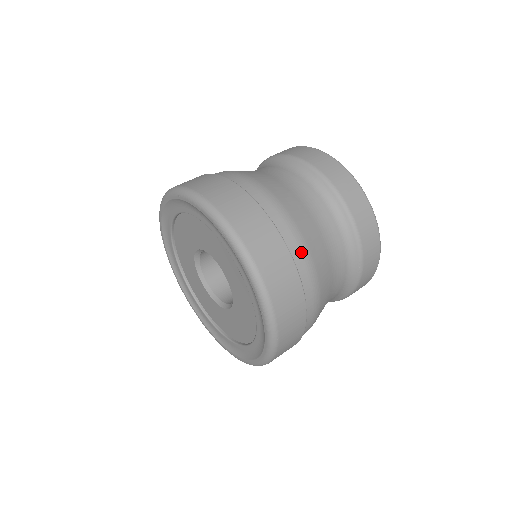
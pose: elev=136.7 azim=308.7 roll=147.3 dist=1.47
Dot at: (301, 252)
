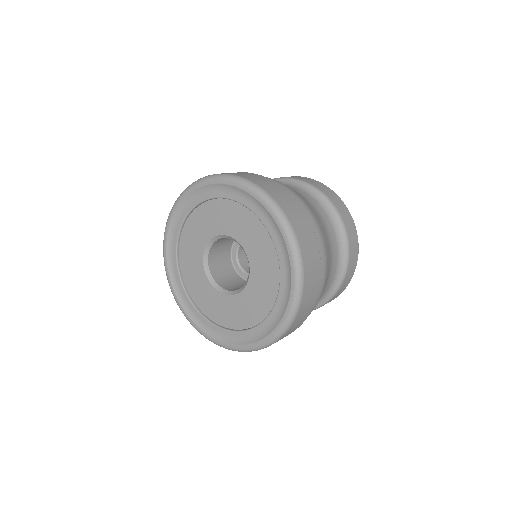
Dot at: (324, 270)
